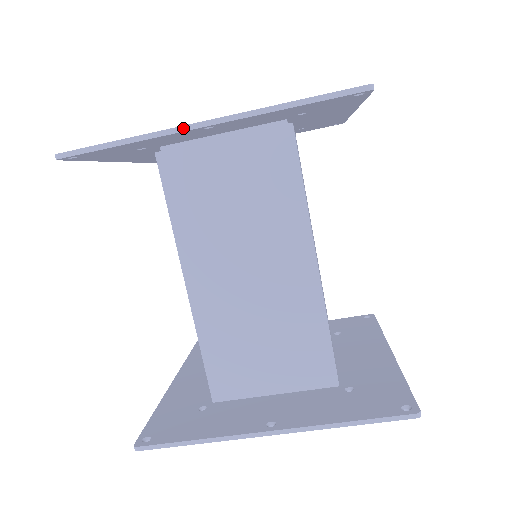
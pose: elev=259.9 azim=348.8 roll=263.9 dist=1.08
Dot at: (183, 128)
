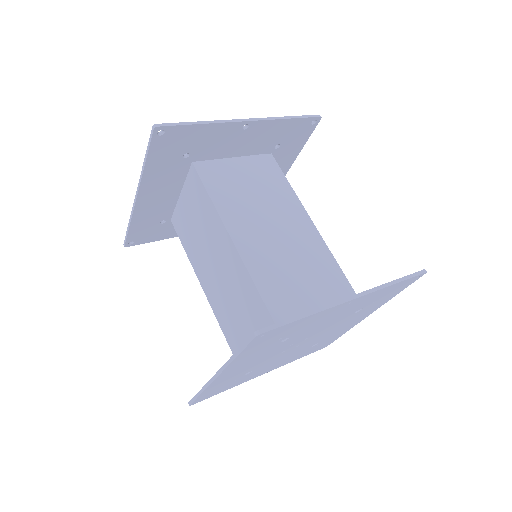
Dot at: (236, 120)
